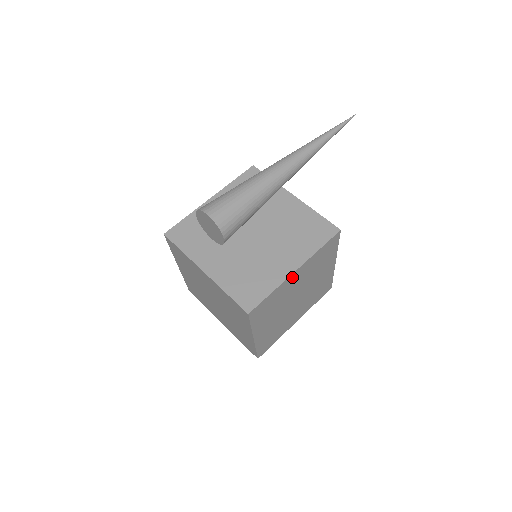
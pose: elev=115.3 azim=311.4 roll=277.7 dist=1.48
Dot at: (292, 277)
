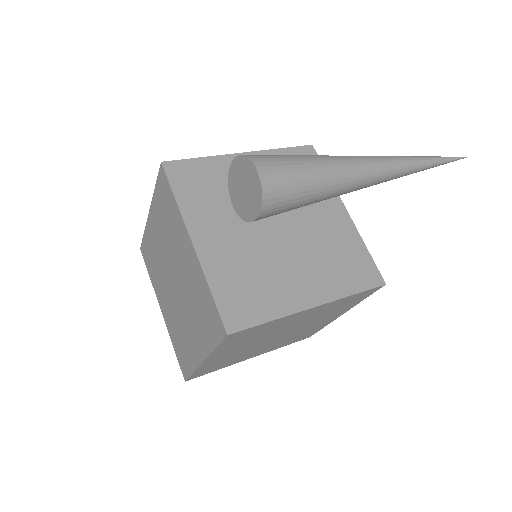
Dot at: (303, 312)
